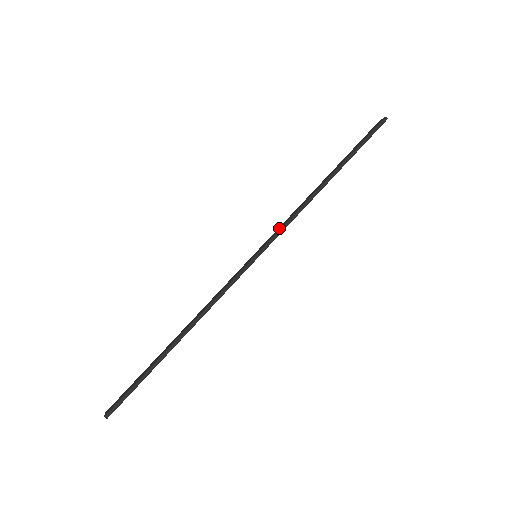
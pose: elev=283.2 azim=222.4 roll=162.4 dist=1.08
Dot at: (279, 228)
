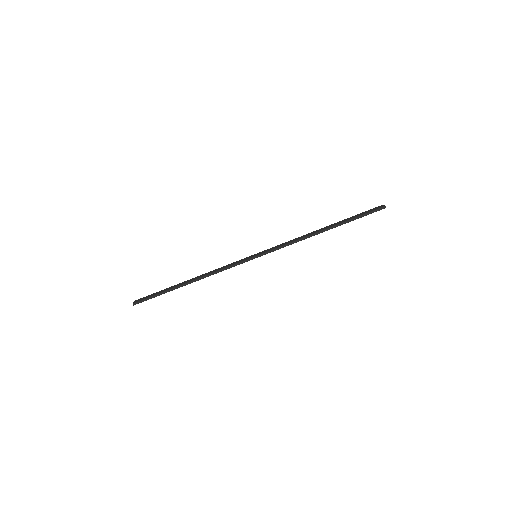
Dot at: (278, 246)
